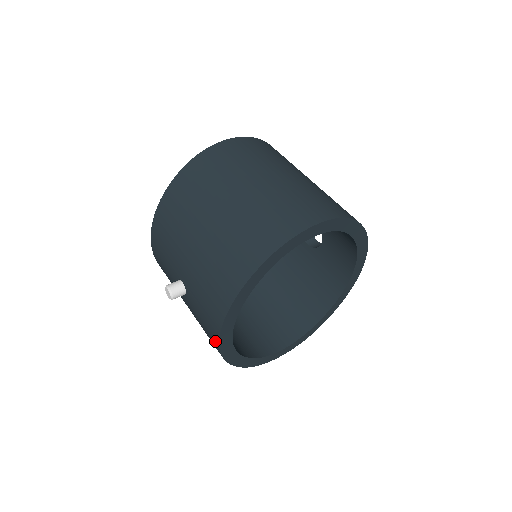
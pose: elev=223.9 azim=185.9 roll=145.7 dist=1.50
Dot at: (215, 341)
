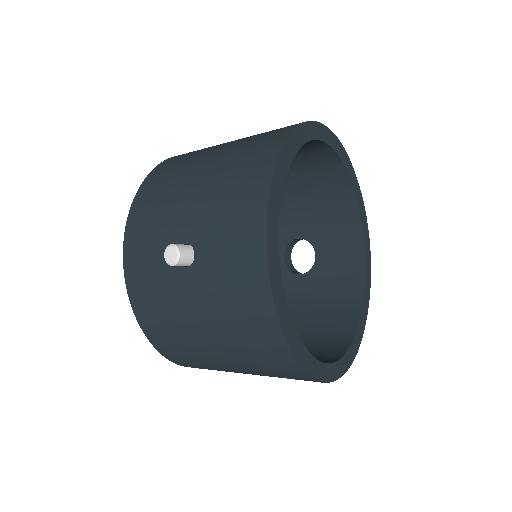
Dot at: (259, 267)
